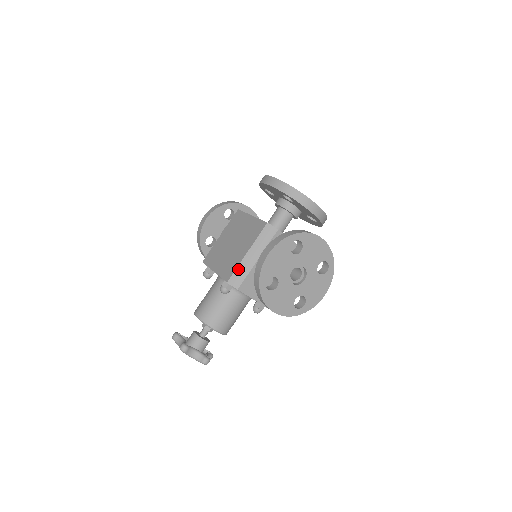
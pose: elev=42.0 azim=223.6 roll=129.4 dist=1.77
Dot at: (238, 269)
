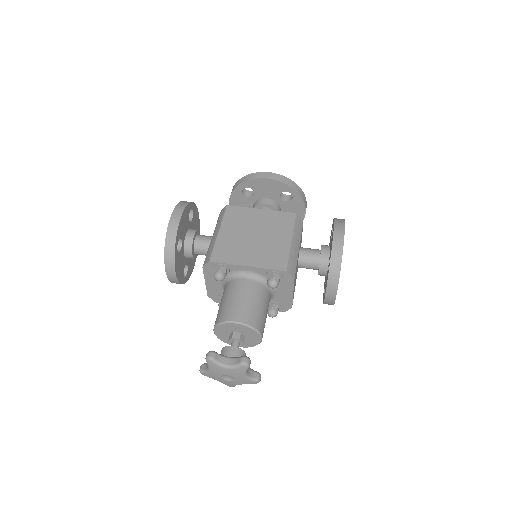
Dot at: (290, 257)
